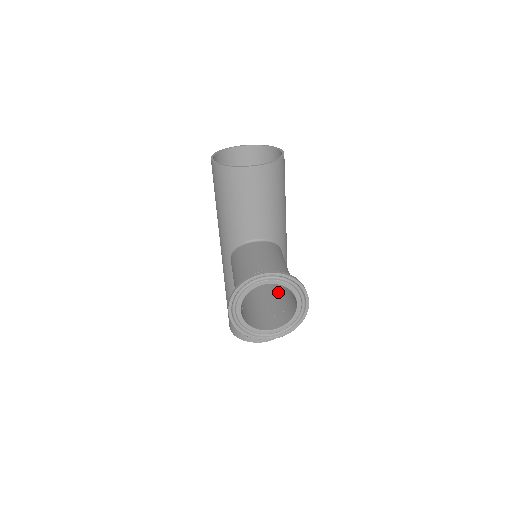
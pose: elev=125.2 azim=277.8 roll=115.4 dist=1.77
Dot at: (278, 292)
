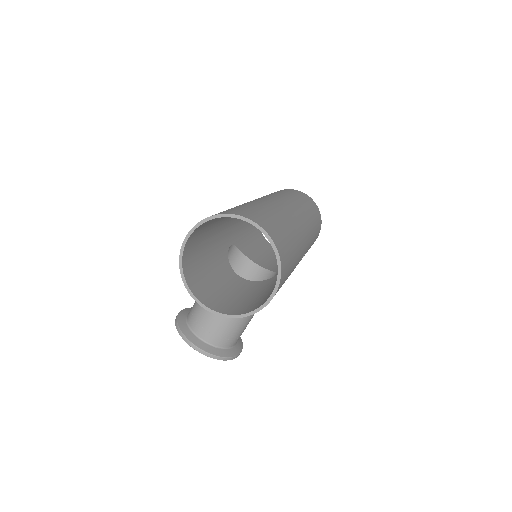
Dot at: occluded
